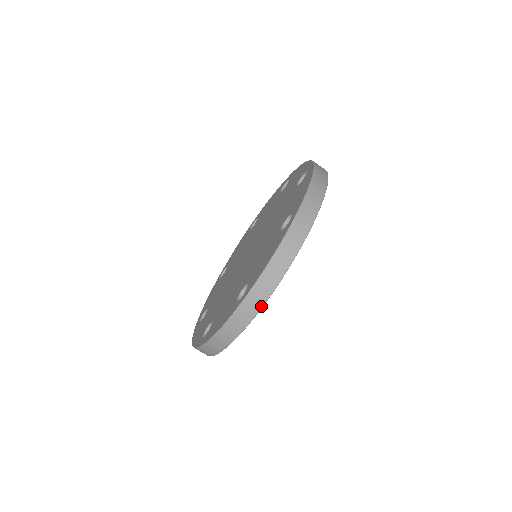
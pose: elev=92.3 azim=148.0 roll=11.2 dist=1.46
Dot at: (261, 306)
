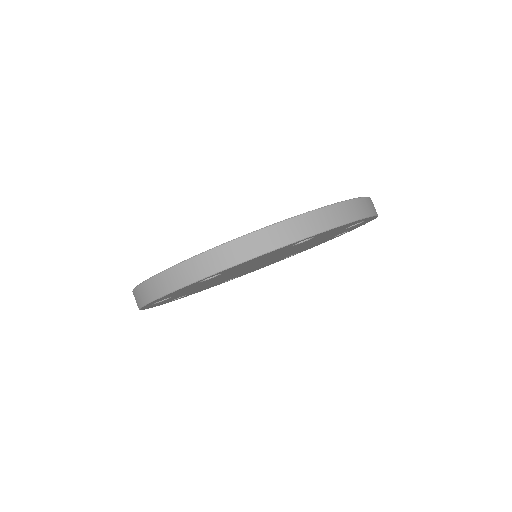
Dot at: (206, 275)
